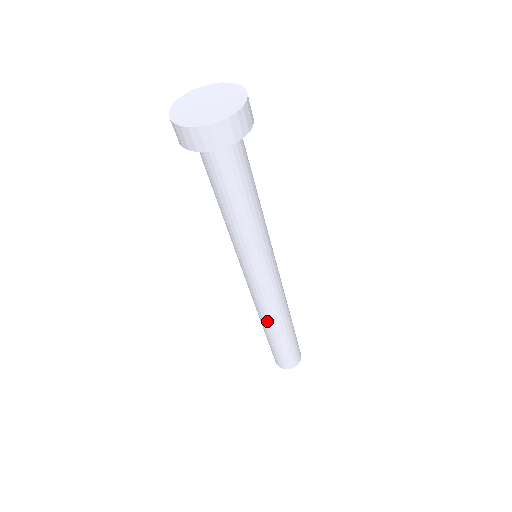
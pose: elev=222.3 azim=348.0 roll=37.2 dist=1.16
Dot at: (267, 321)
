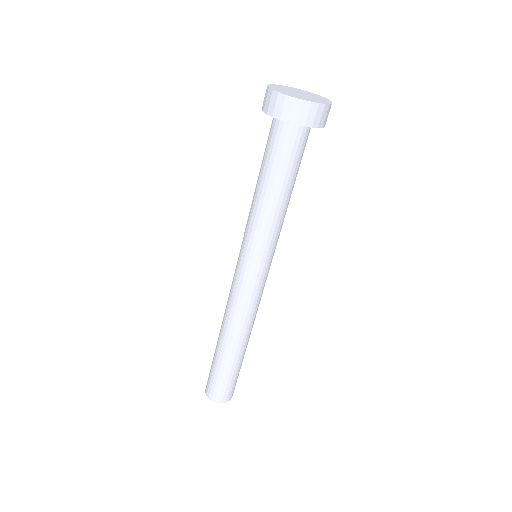
Dot at: (245, 333)
